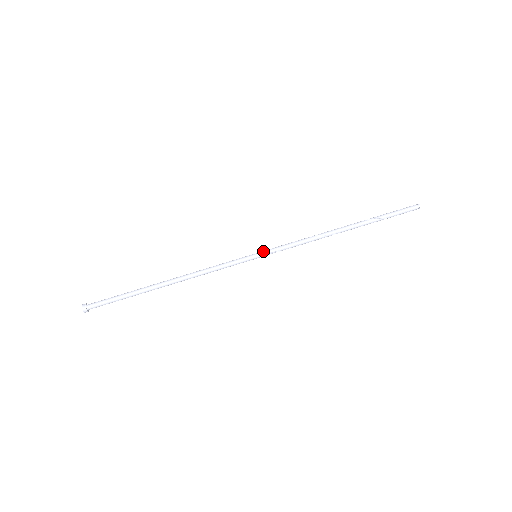
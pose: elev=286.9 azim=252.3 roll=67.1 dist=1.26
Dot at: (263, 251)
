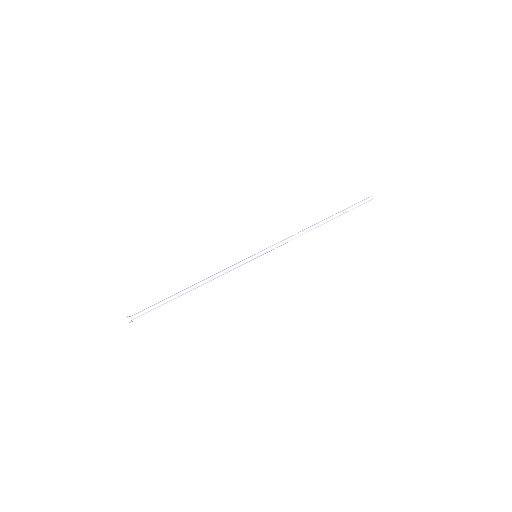
Dot at: (261, 251)
